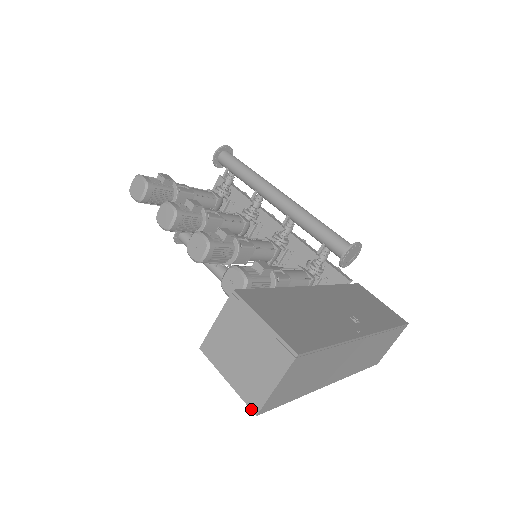
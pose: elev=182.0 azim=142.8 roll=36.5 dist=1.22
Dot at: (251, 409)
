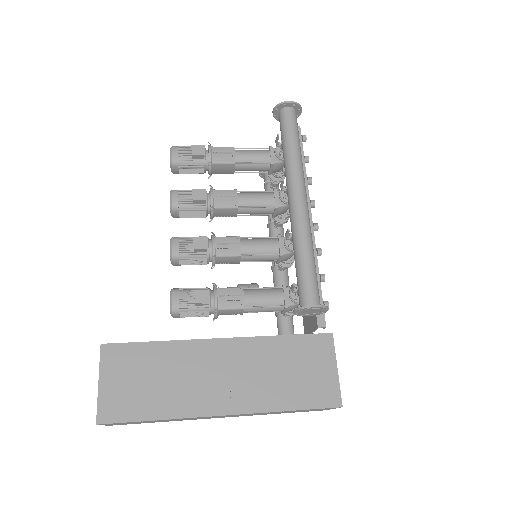
Dot at: occluded
